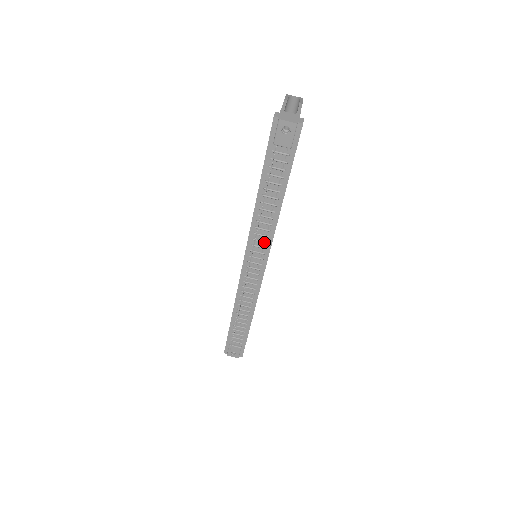
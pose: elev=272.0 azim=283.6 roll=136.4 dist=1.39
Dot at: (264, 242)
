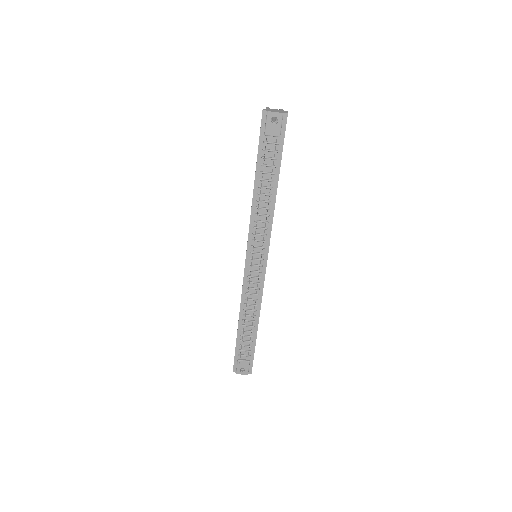
Dot at: (263, 235)
